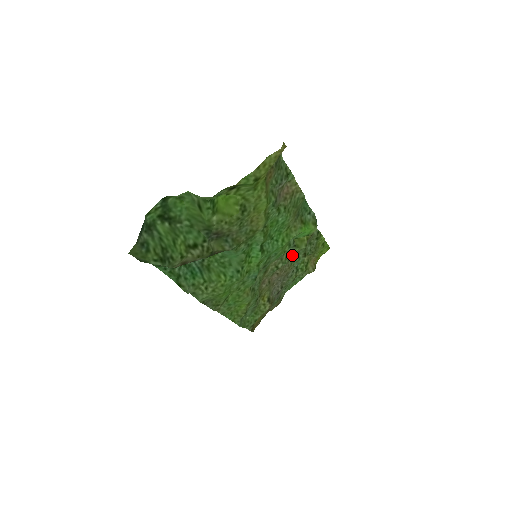
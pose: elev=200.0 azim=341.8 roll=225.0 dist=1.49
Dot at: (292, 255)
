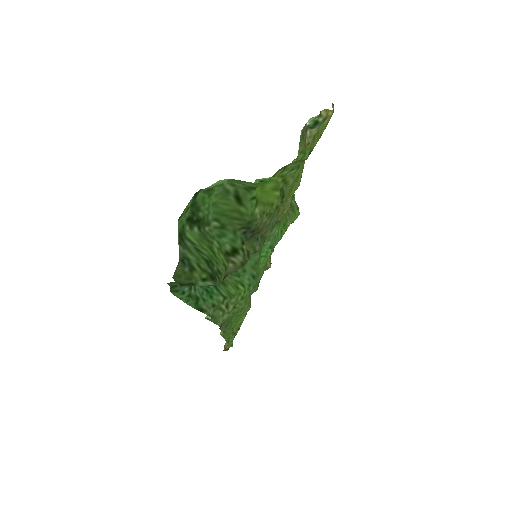
Dot at: occluded
